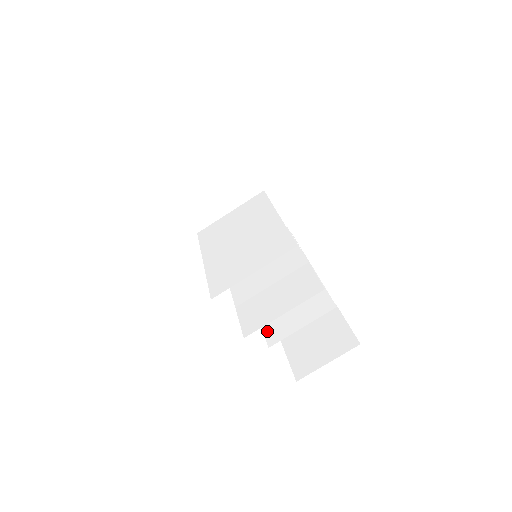
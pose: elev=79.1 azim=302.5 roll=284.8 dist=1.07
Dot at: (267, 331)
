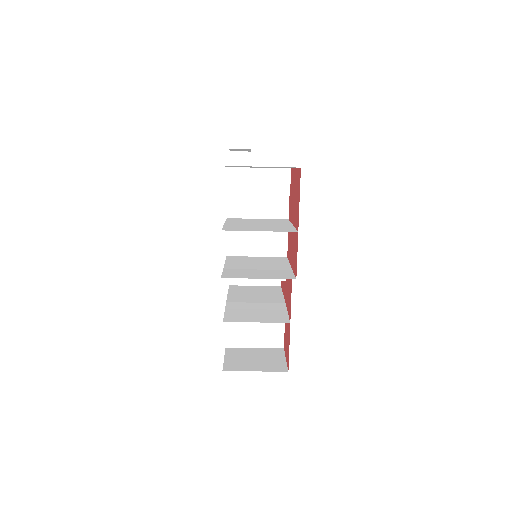
Dot at: (228, 315)
